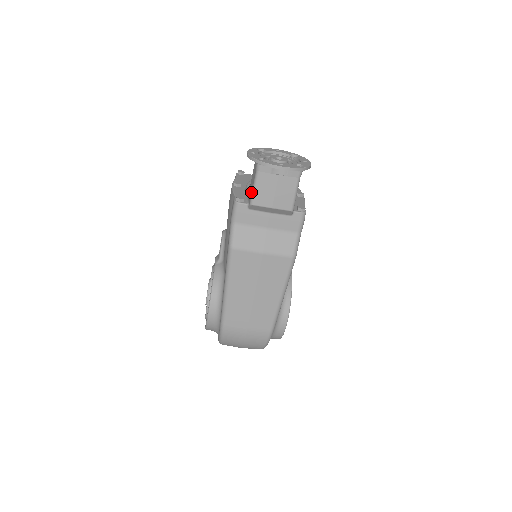
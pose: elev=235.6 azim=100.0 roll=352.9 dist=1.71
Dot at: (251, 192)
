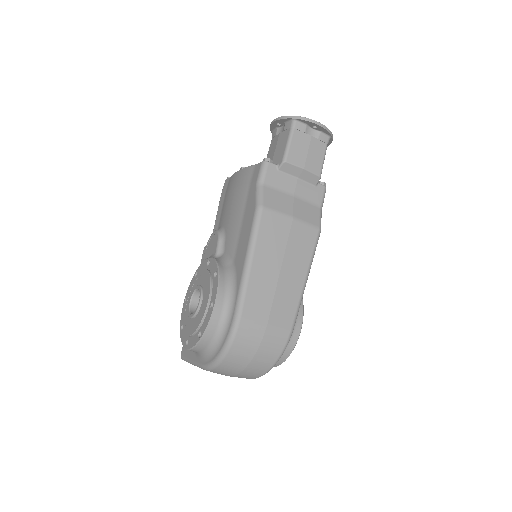
Dot at: (283, 151)
